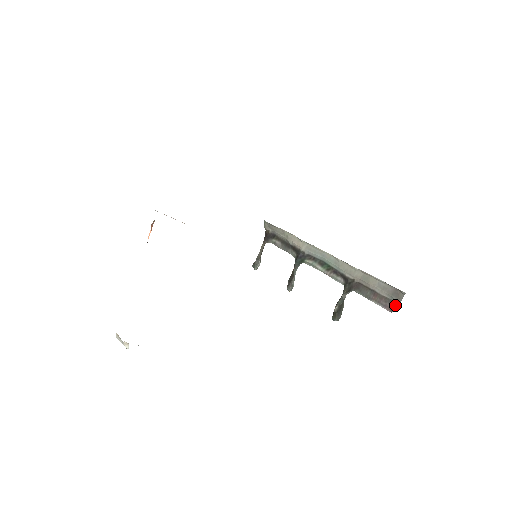
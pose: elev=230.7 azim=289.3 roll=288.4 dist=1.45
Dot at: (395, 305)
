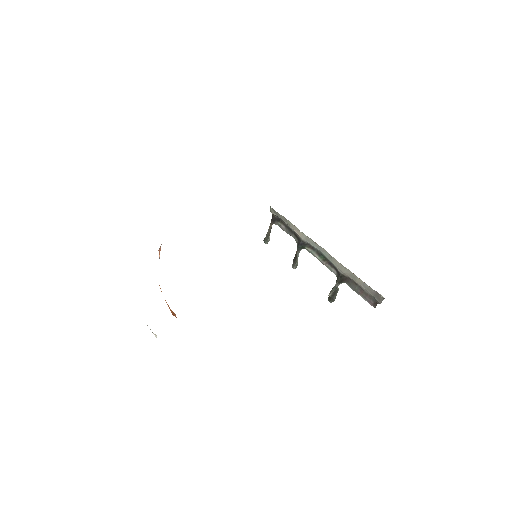
Dot at: (377, 303)
